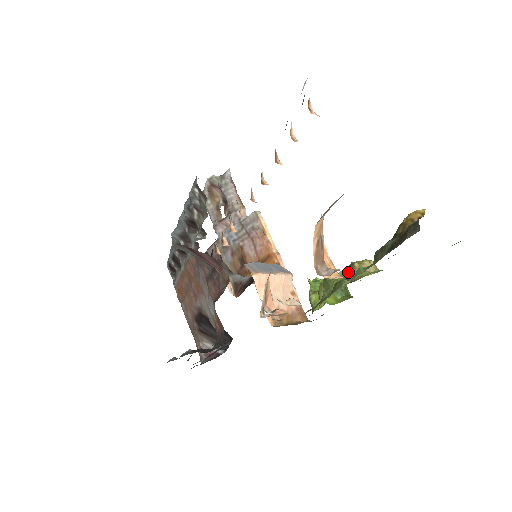
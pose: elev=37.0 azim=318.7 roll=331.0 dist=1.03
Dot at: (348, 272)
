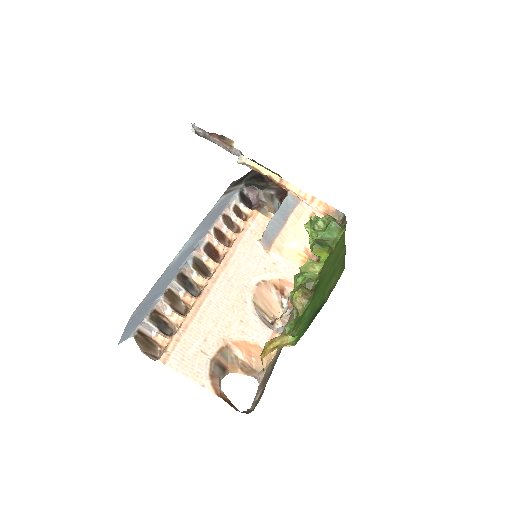
Dot at: occluded
